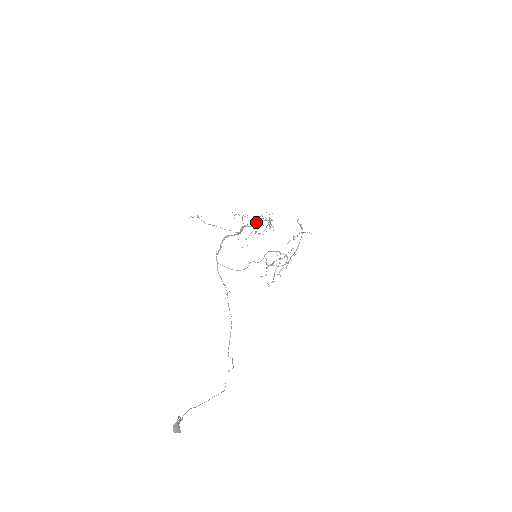
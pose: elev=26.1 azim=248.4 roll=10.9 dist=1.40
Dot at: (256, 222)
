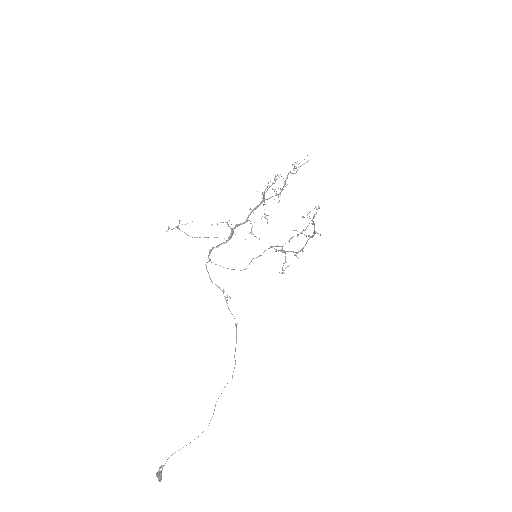
Dot at: (255, 209)
